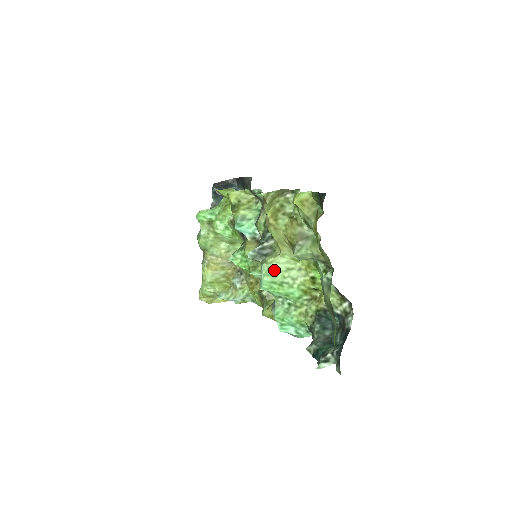
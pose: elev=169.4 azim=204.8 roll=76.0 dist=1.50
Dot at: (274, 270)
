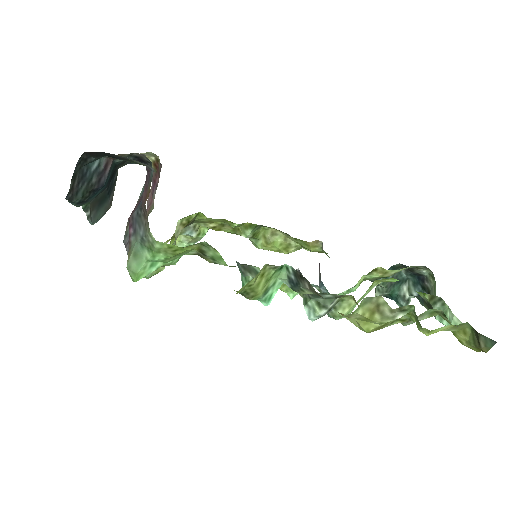
Dot at: occluded
